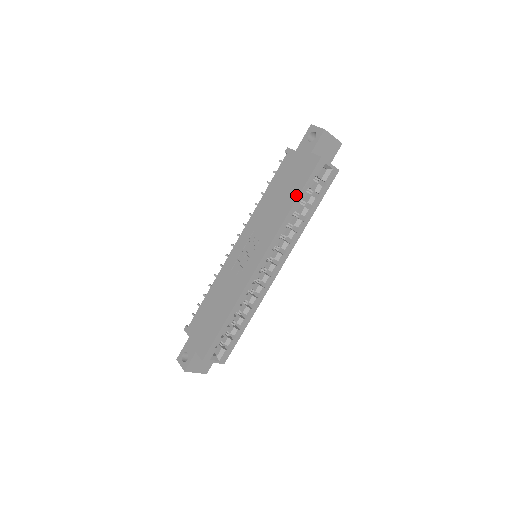
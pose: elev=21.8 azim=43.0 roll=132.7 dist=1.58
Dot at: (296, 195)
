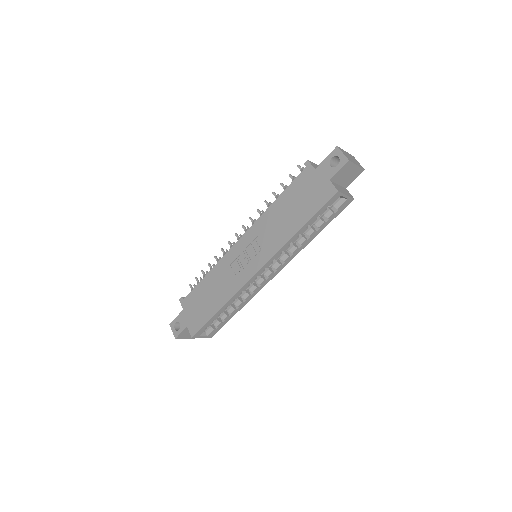
Dot at: (305, 220)
